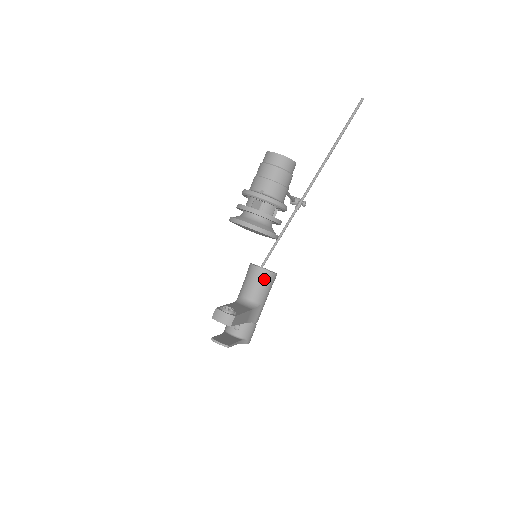
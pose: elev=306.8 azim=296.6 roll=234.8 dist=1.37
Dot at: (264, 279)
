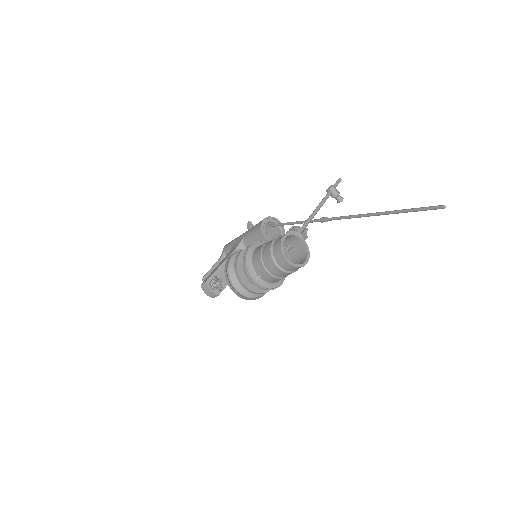
Dot at: occluded
